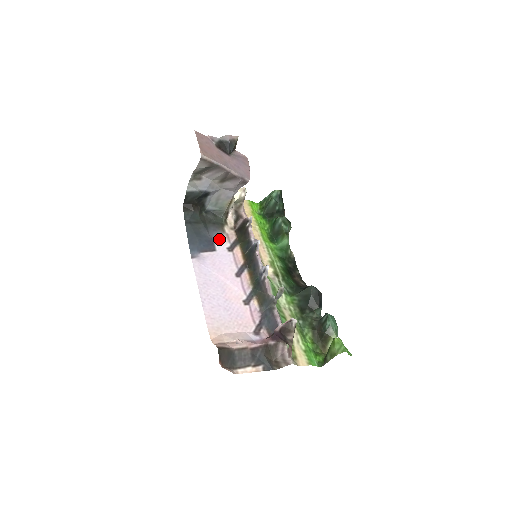
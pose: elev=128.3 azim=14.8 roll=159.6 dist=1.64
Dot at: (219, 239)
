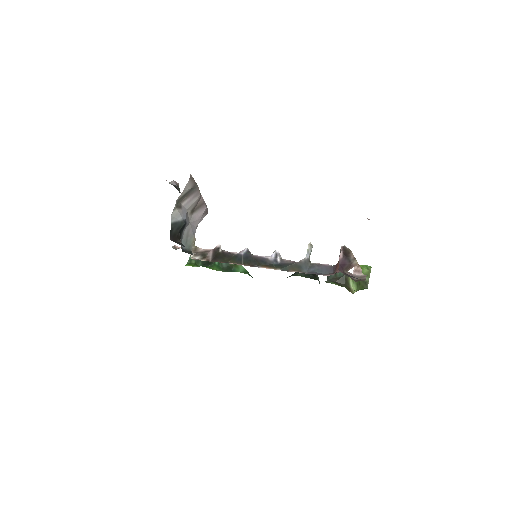
Dot at: occluded
